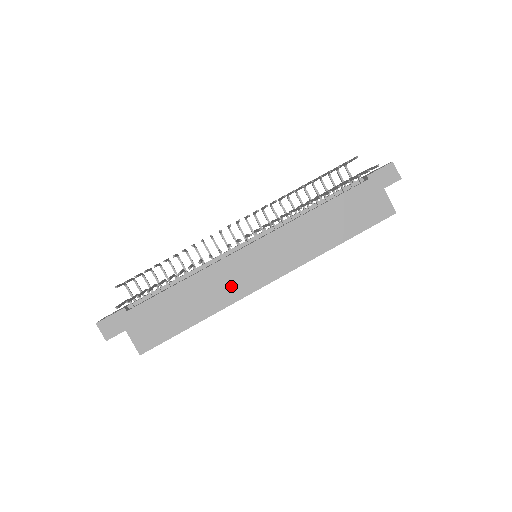
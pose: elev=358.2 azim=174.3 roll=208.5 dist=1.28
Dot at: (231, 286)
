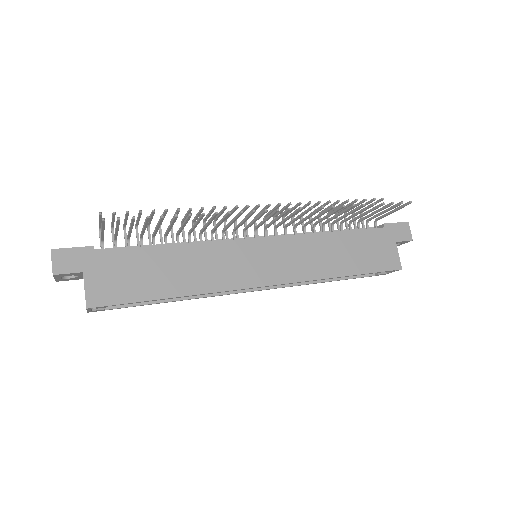
Dot at: (223, 272)
